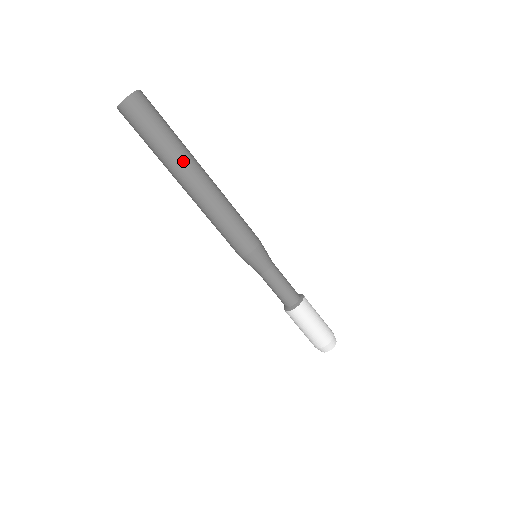
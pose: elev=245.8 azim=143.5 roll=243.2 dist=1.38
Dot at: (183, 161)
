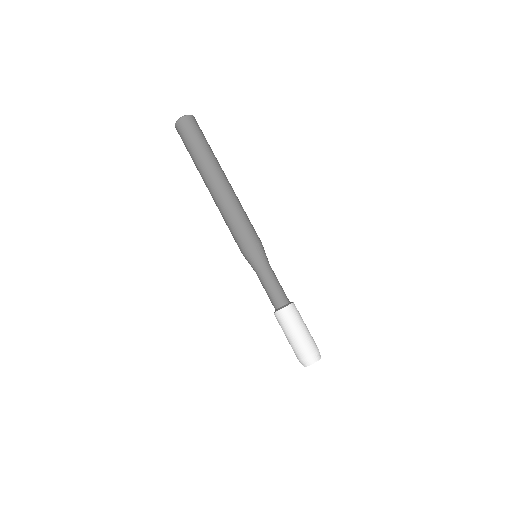
Dot at: (212, 164)
